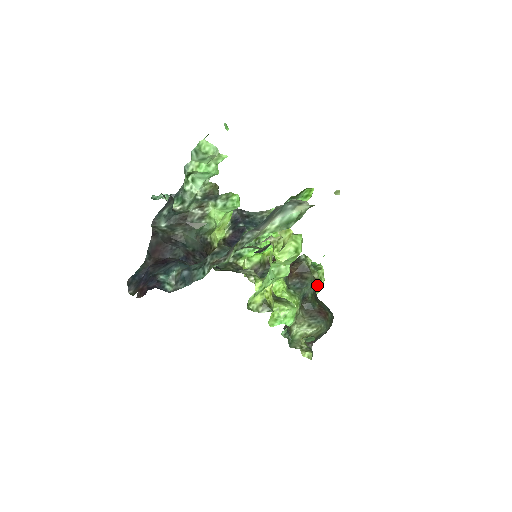
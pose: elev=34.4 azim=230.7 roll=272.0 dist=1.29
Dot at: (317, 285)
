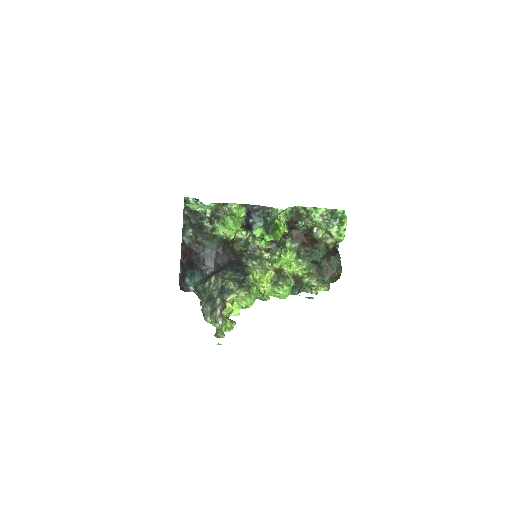
Dot at: (329, 249)
